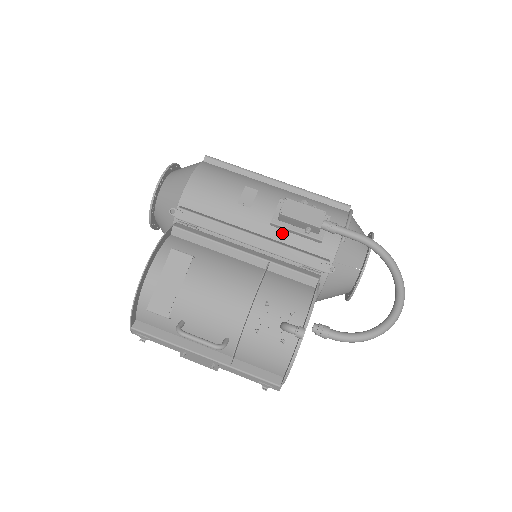
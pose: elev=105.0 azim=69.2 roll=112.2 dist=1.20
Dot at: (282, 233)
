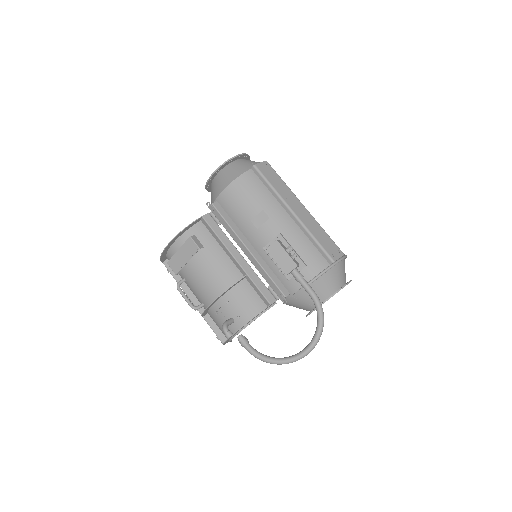
Dot at: (269, 258)
